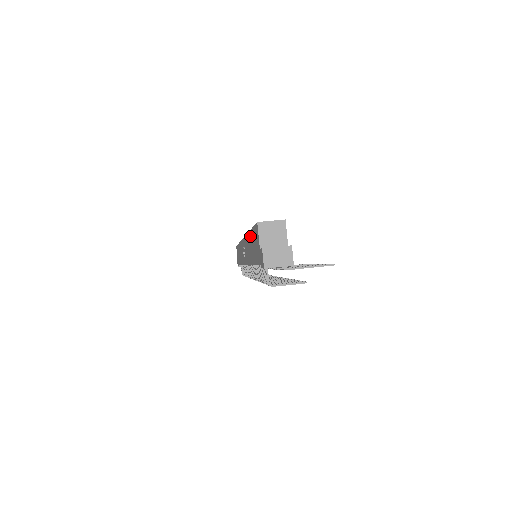
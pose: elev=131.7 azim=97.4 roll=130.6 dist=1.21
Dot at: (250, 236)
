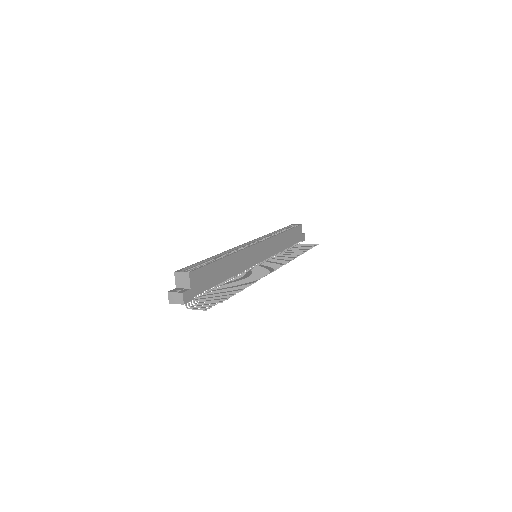
Dot at: occluded
